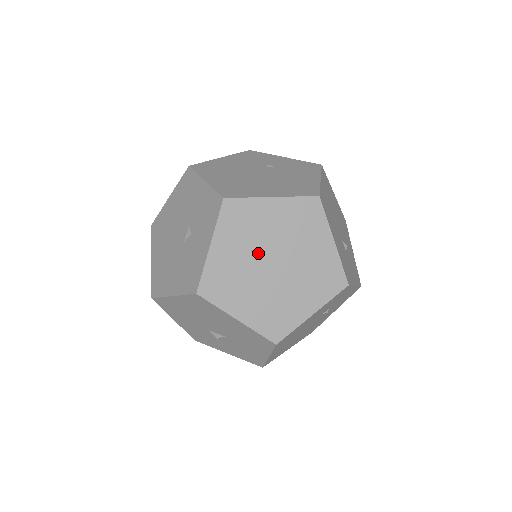
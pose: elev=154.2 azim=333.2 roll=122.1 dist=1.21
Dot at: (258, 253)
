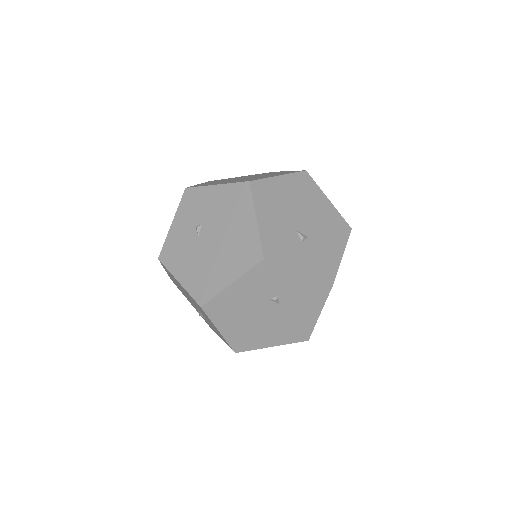
Dot at: (200, 229)
